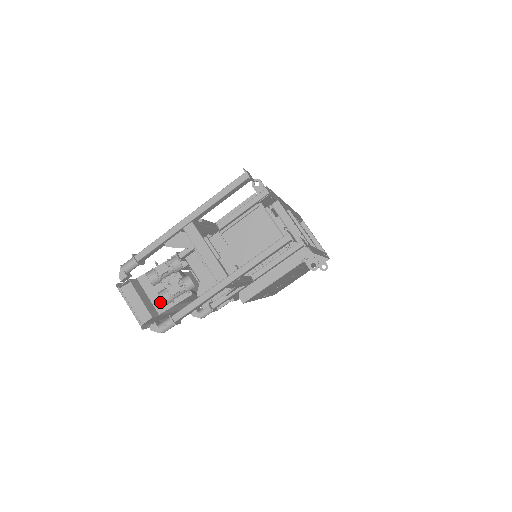
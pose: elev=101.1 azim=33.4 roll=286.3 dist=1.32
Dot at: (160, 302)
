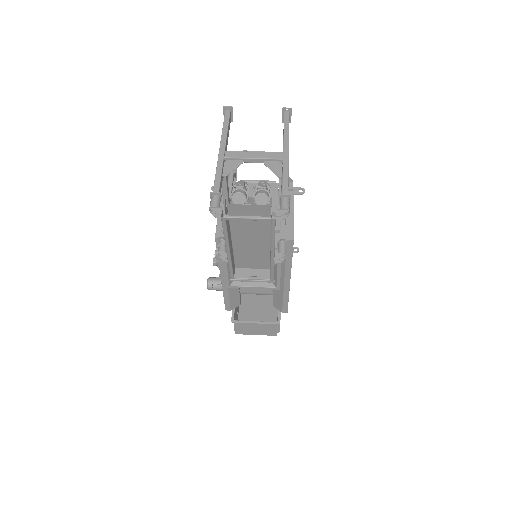
Dot at: occluded
